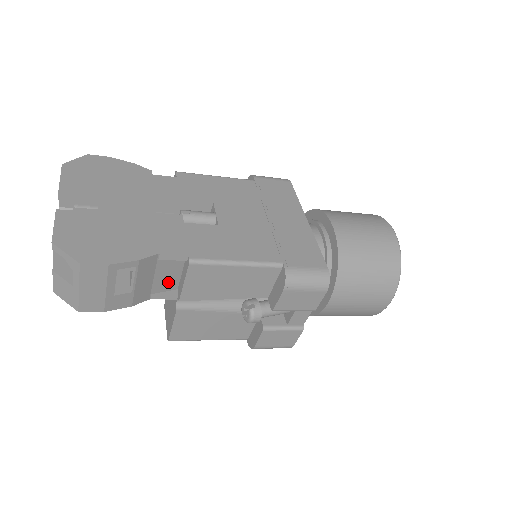
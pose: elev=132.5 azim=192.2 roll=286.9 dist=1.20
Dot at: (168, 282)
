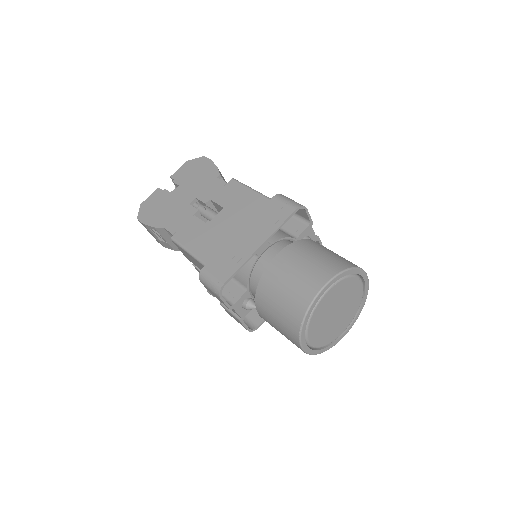
Dot at: occluded
